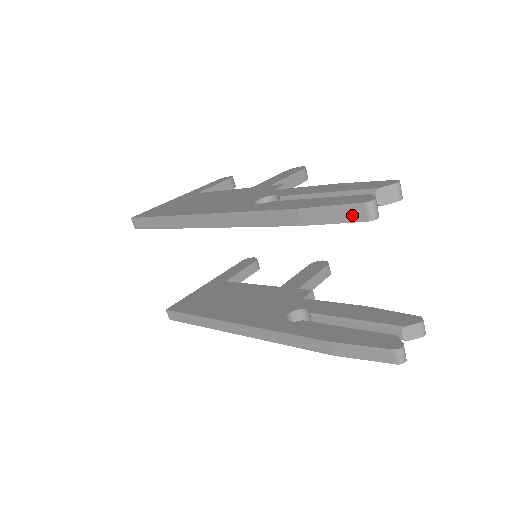
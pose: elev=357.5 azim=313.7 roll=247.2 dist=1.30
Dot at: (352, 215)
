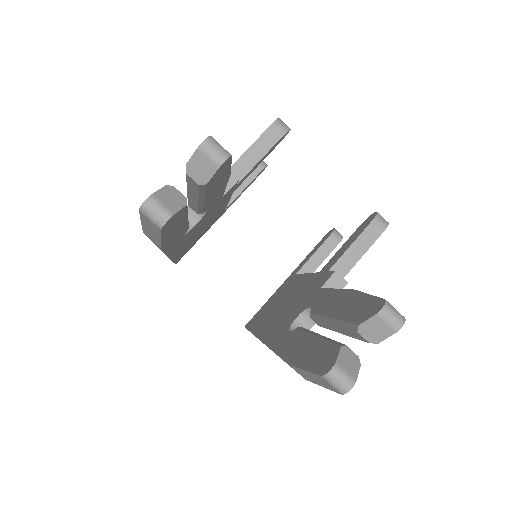
Dot at: (152, 227)
